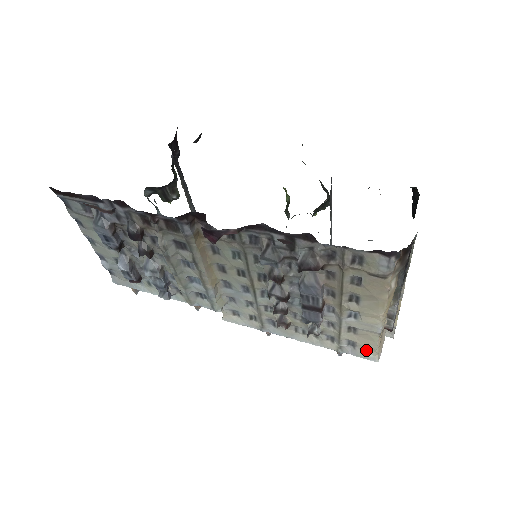
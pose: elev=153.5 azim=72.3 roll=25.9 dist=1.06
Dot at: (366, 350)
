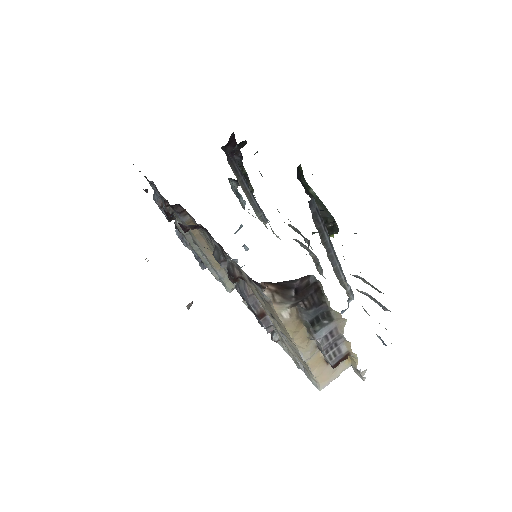
Dot at: (309, 374)
